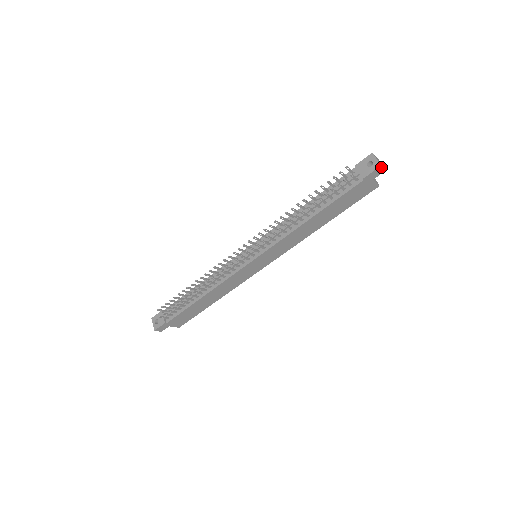
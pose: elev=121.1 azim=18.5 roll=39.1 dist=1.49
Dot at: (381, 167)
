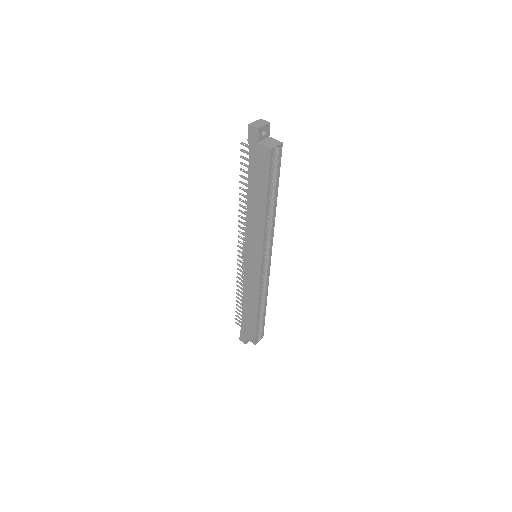
Dot at: (251, 126)
